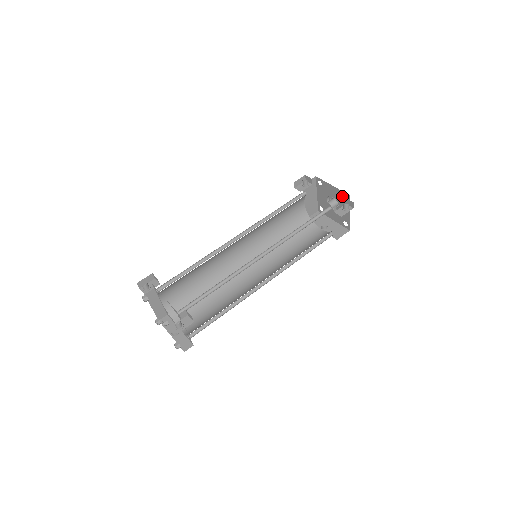
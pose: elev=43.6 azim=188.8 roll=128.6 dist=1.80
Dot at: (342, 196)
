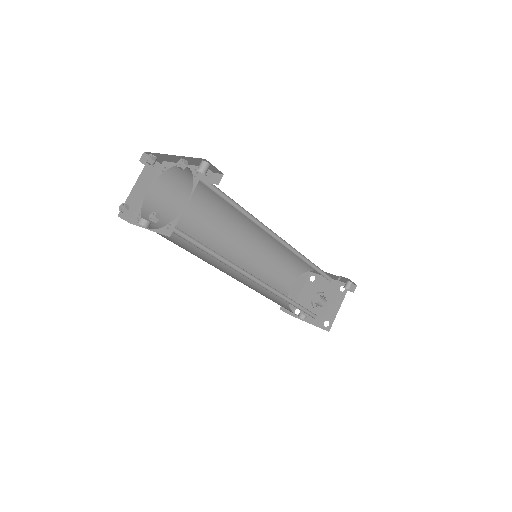
Dot at: (338, 288)
